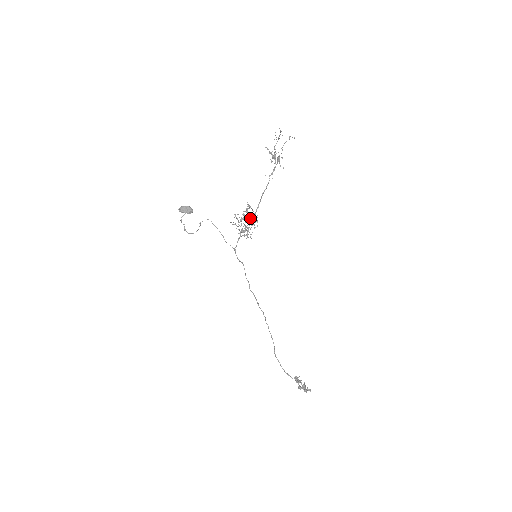
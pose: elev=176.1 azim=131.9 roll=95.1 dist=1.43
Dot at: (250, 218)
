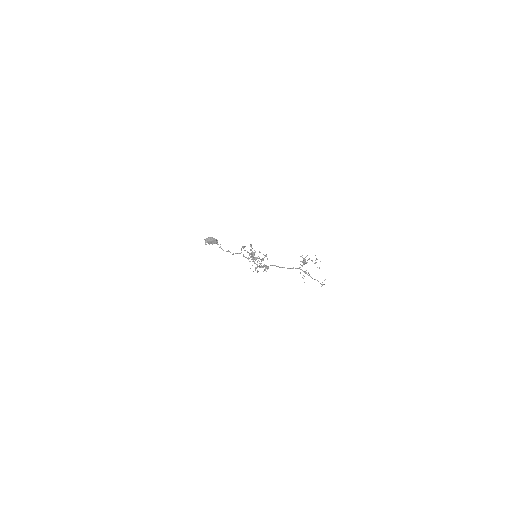
Dot at: occluded
